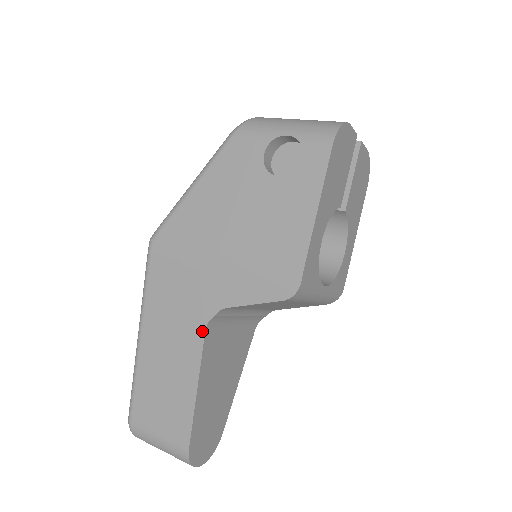
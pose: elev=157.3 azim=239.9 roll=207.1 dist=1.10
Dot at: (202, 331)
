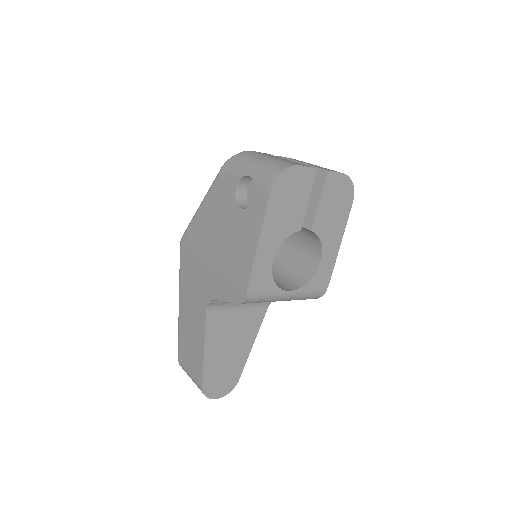
Dot at: (204, 311)
